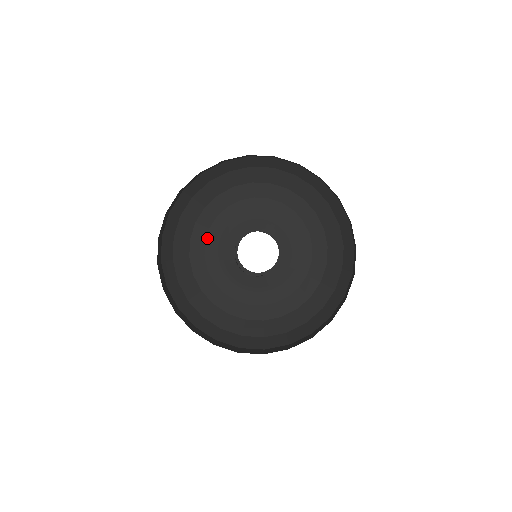
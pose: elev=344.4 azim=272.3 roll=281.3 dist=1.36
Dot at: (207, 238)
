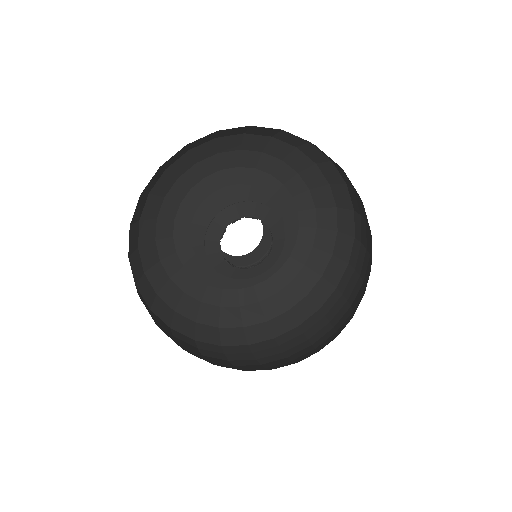
Dot at: (174, 231)
